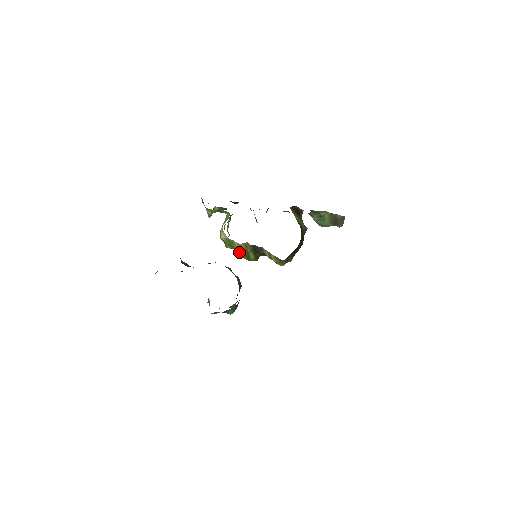
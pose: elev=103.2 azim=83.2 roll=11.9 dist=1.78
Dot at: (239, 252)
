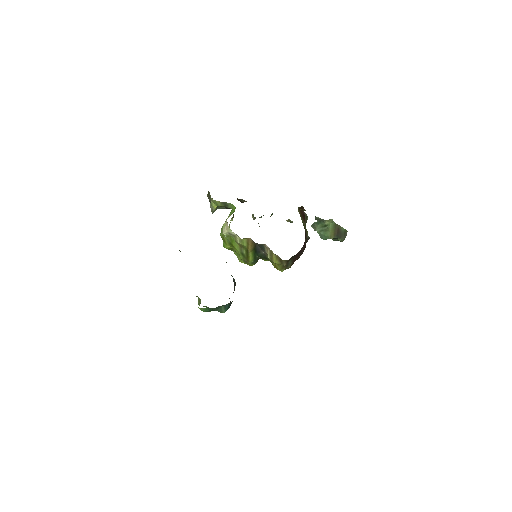
Dot at: (238, 252)
